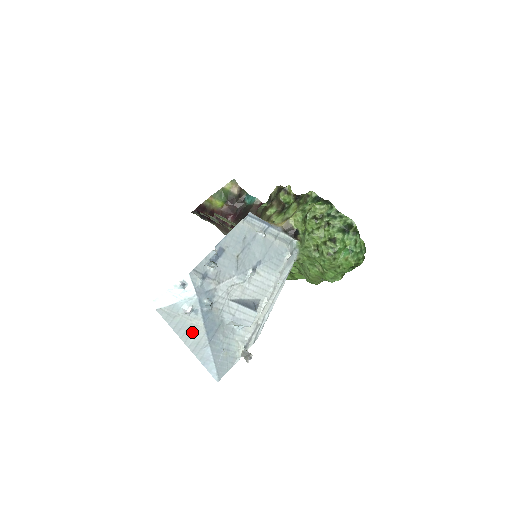
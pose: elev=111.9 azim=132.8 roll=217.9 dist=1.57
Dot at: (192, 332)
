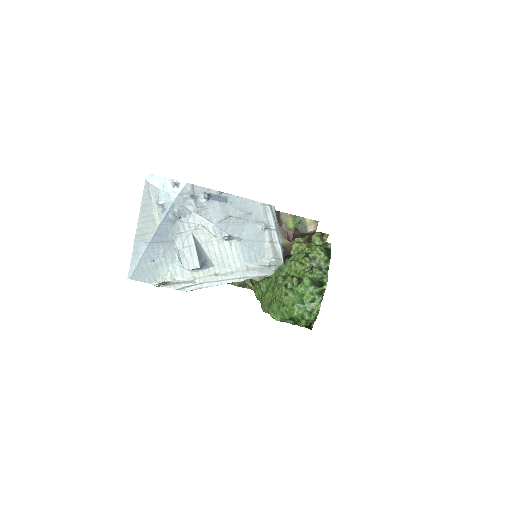
Dot at: (149, 222)
